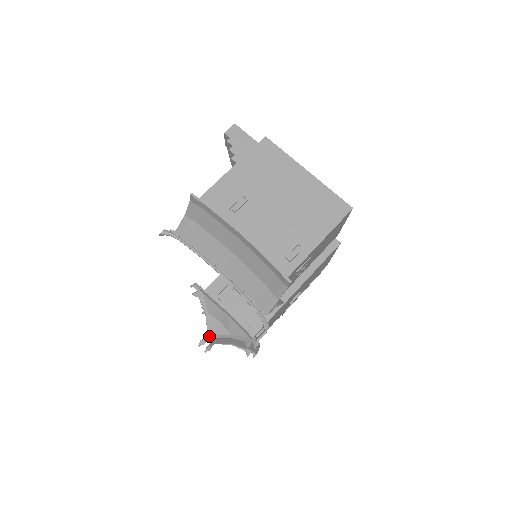
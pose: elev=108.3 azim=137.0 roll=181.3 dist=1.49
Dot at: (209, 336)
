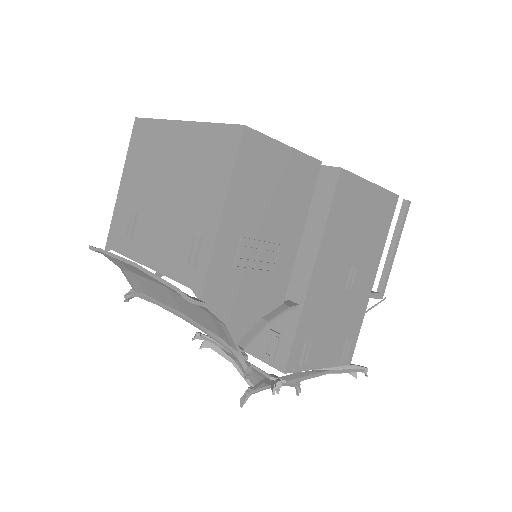
Dot at: (249, 388)
